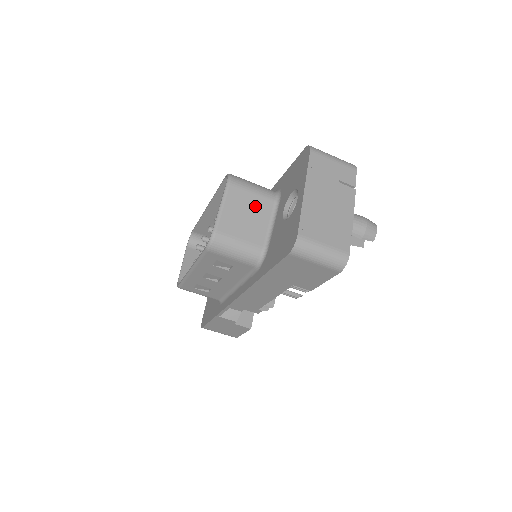
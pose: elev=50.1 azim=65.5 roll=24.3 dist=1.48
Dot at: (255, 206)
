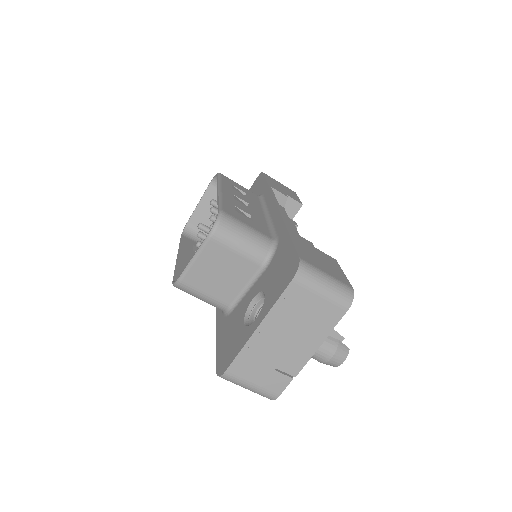
Dot at: (234, 266)
